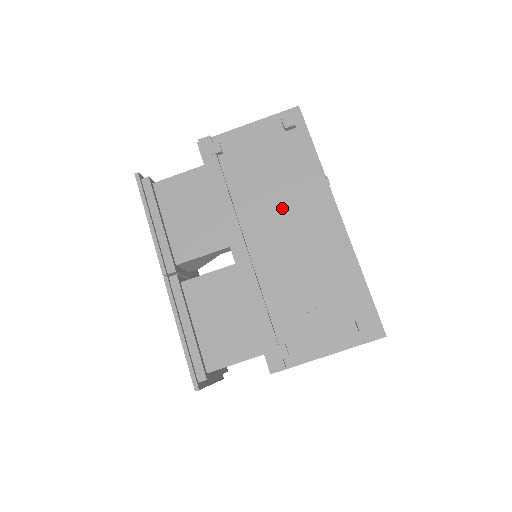
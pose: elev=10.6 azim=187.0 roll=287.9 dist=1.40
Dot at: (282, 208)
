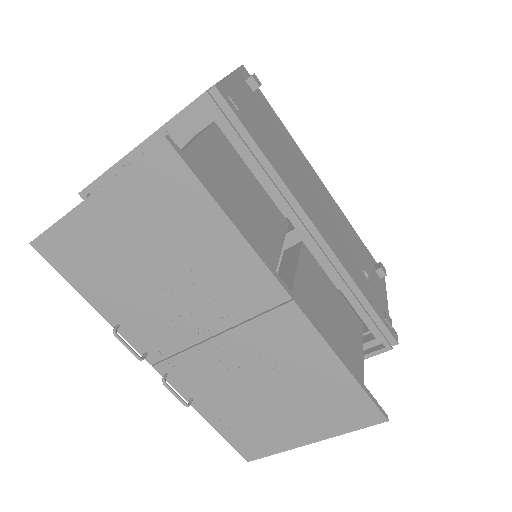
Dot at: (301, 178)
